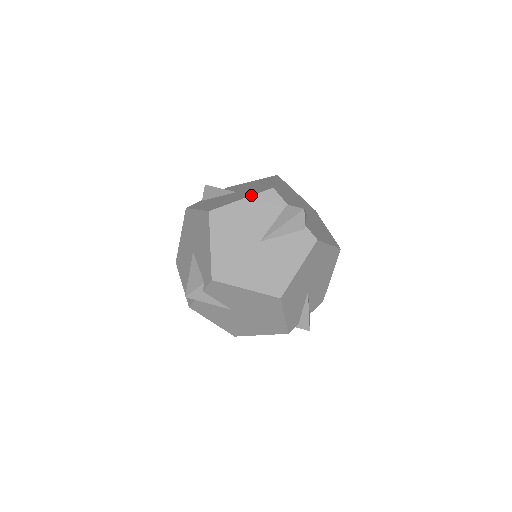
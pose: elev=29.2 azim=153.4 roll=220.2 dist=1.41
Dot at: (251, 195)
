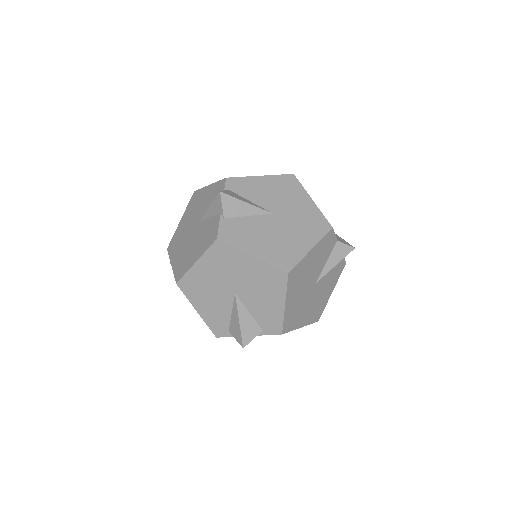
Dot at: (318, 242)
